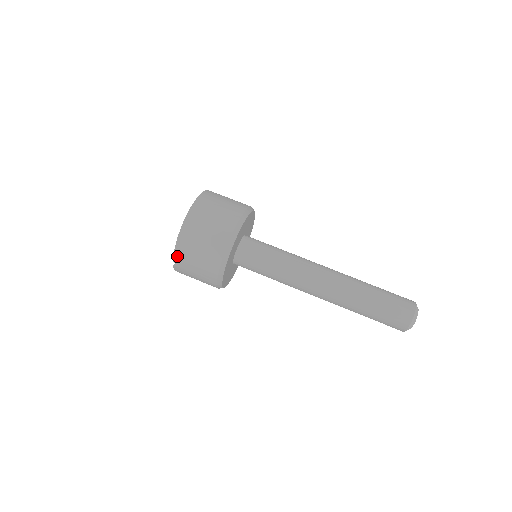
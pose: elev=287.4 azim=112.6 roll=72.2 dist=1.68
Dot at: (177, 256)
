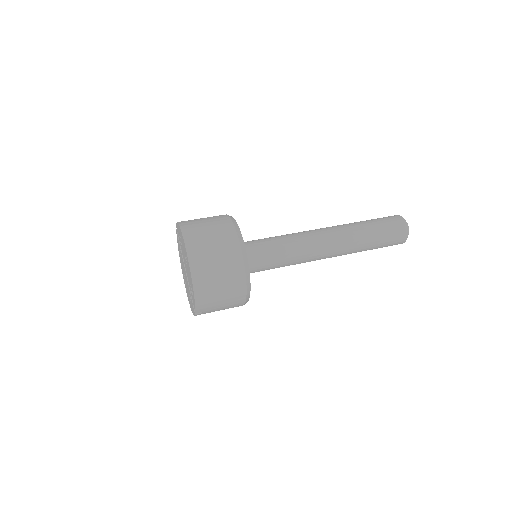
Dot at: (199, 307)
